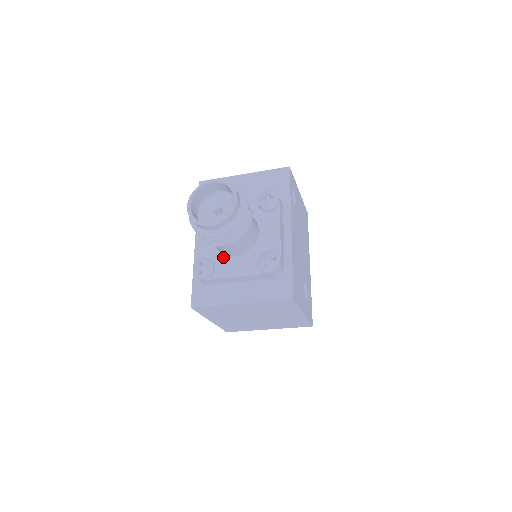
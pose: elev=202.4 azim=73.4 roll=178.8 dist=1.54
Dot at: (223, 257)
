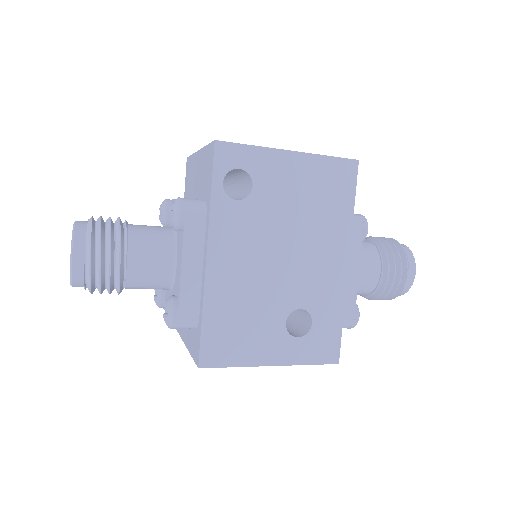
Dot at: occluded
